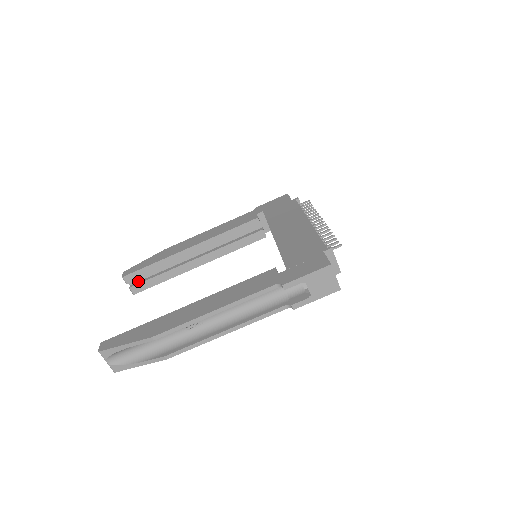
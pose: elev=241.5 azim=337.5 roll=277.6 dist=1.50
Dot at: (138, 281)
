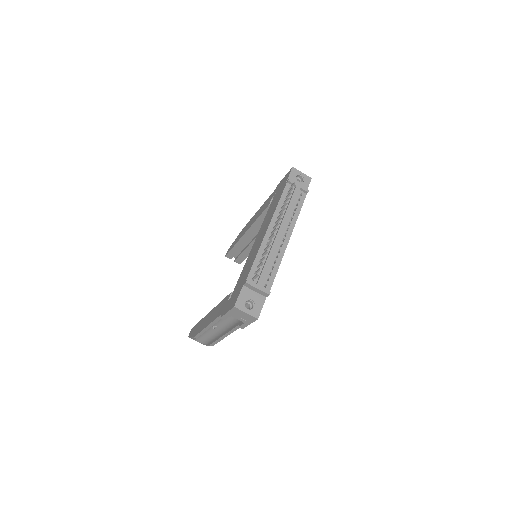
Dot at: (237, 255)
